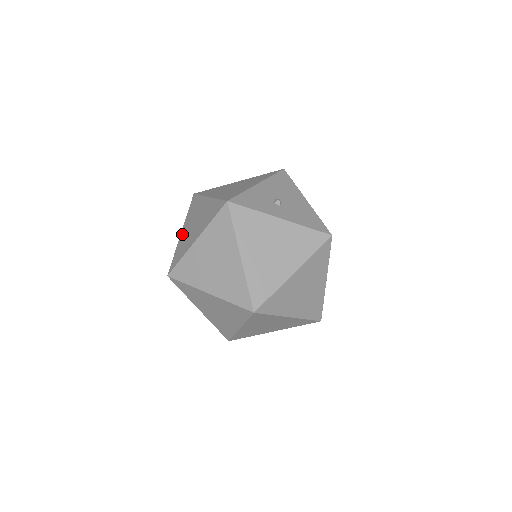
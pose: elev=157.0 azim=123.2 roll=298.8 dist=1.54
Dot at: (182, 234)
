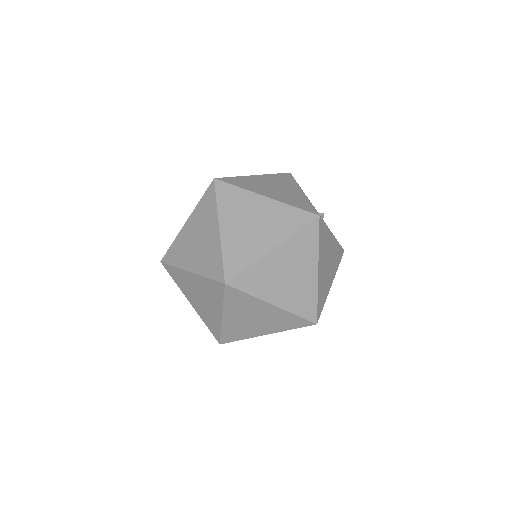
Dot at: (226, 231)
